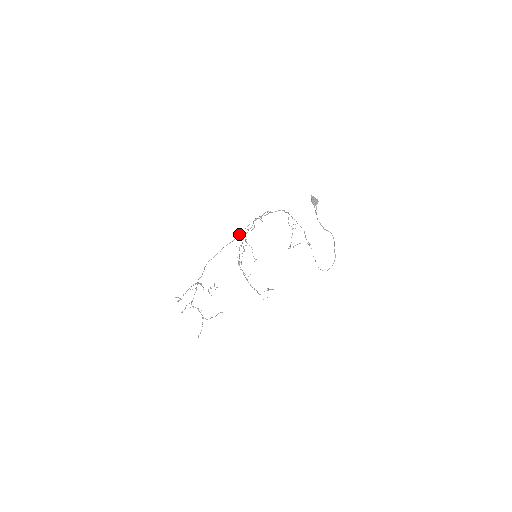
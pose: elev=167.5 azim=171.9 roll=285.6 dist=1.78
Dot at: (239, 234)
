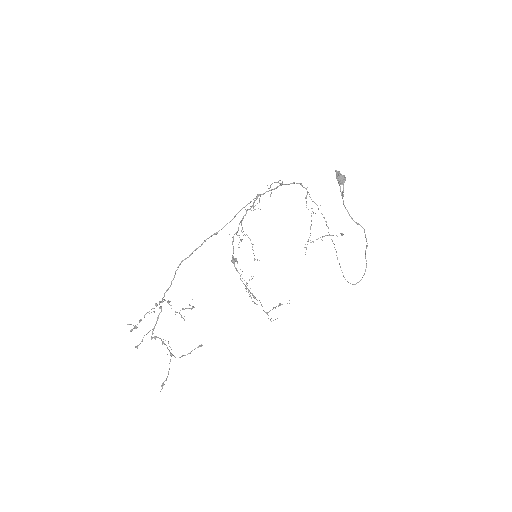
Dot at: occluded
